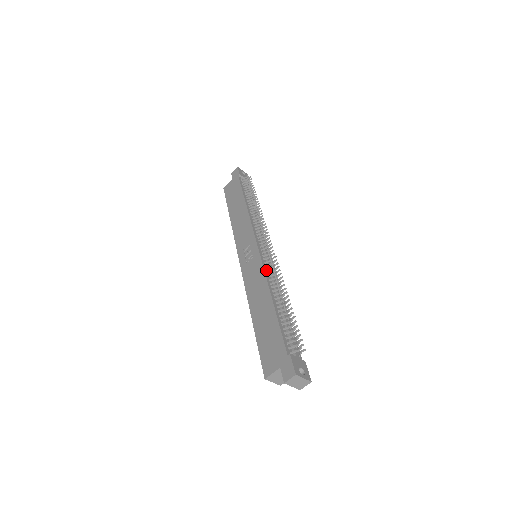
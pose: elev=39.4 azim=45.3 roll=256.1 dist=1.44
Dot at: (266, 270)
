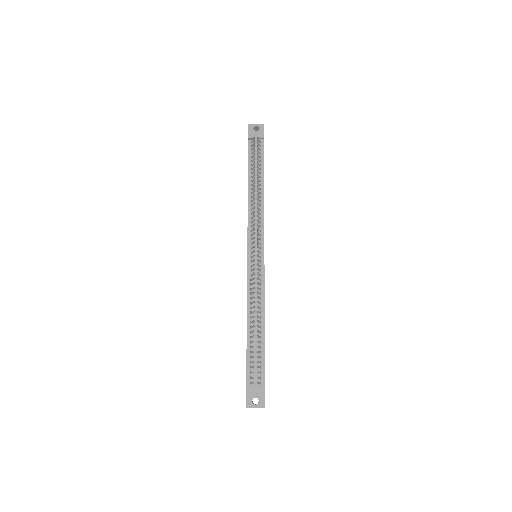
Dot at: (250, 286)
